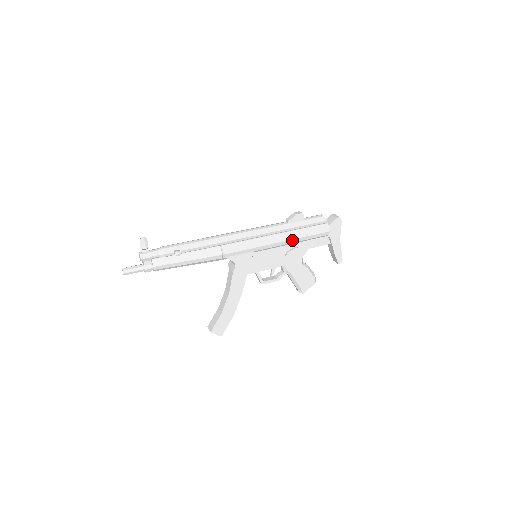
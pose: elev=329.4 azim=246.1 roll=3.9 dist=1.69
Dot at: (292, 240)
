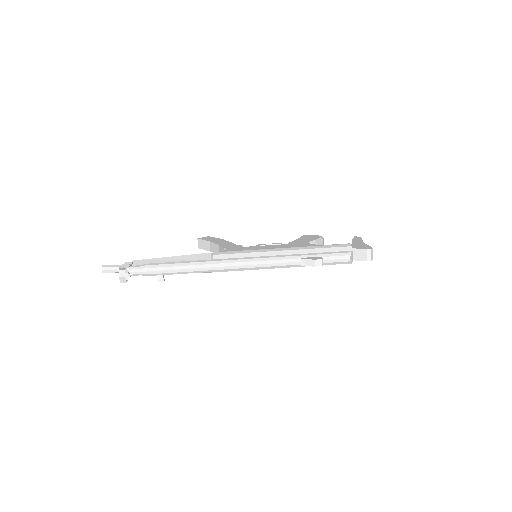
Dot at: occluded
